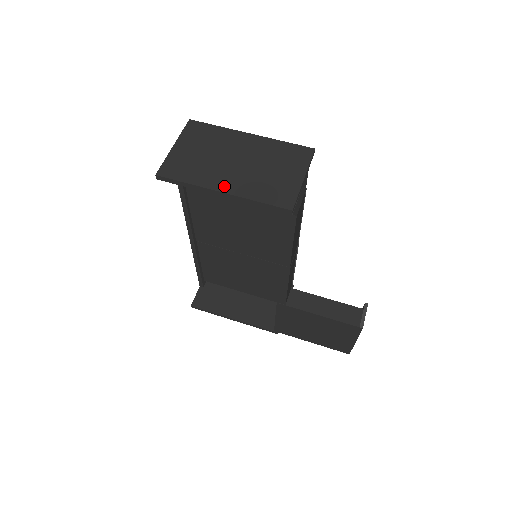
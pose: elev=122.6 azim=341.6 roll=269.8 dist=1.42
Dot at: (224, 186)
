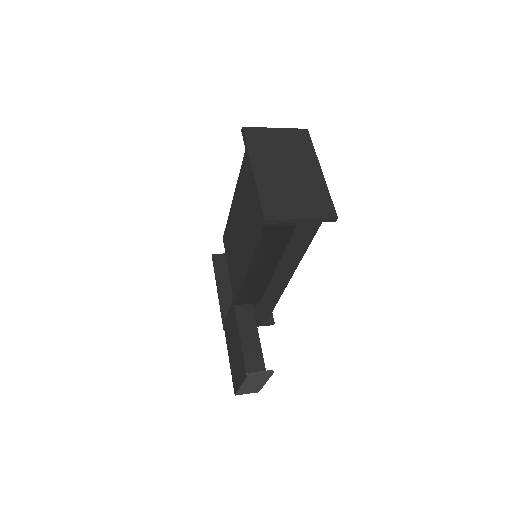
Dot at: (259, 170)
